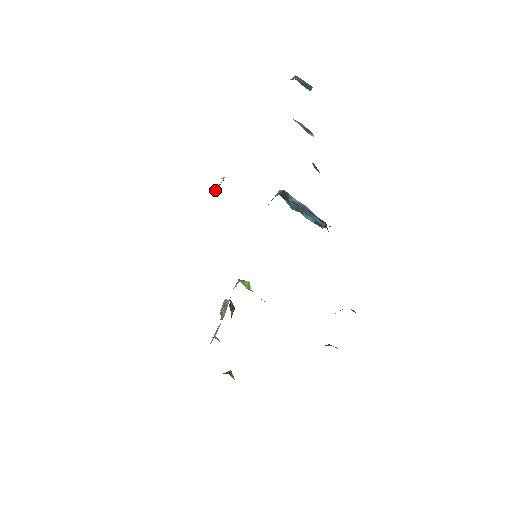
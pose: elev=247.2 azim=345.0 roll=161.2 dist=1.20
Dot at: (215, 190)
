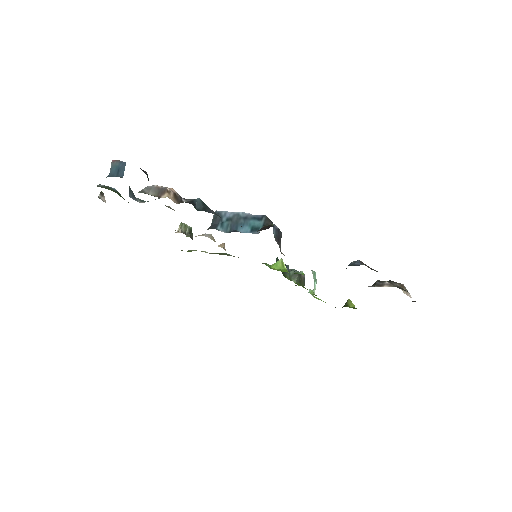
Dot at: (186, 235)
